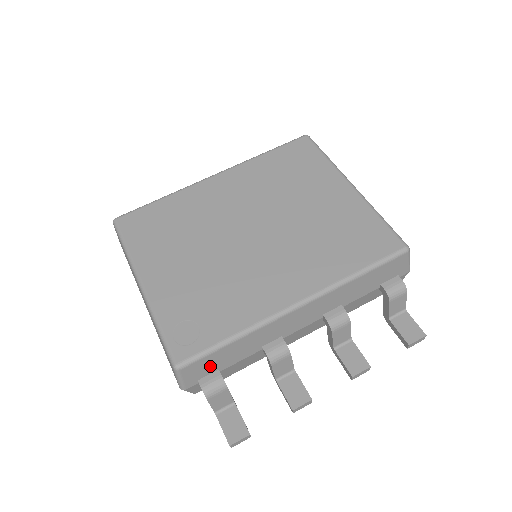
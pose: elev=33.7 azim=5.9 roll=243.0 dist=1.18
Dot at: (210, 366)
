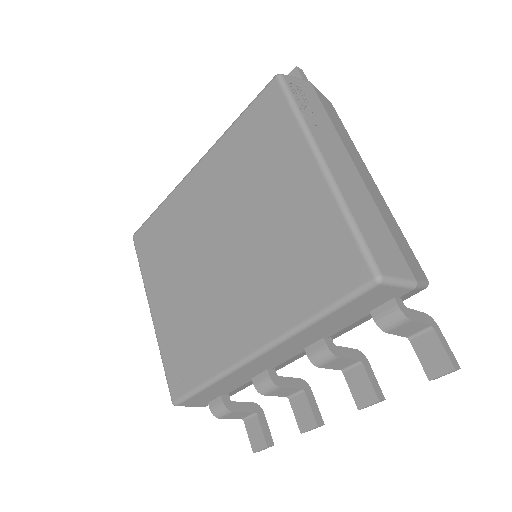
Dot at: (207, 397)
